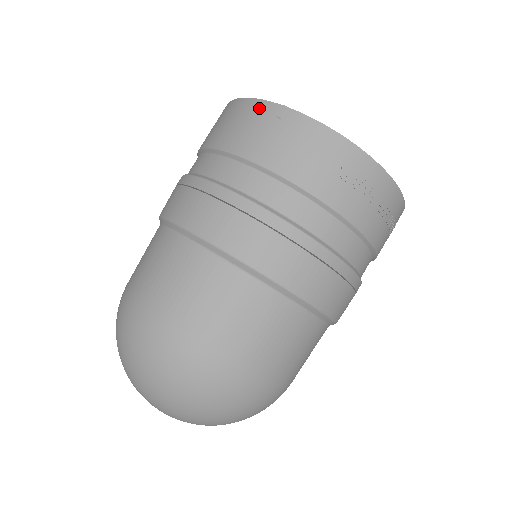
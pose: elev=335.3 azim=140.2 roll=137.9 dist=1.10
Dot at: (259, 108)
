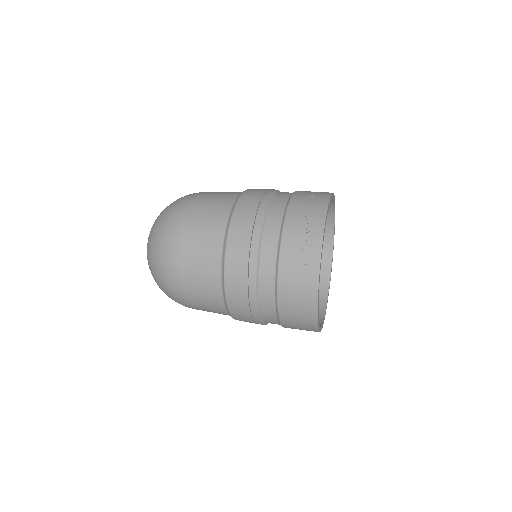
Dot at: occluded
